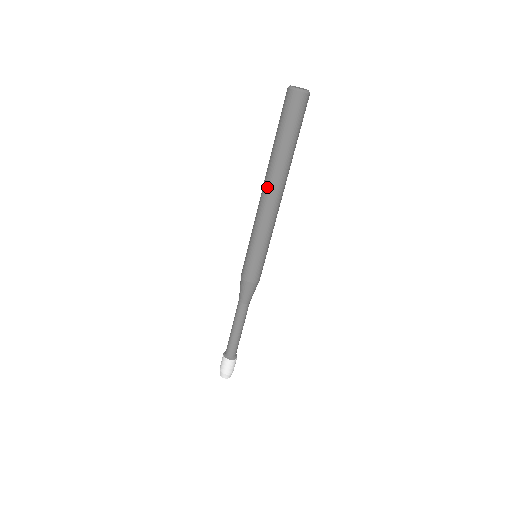
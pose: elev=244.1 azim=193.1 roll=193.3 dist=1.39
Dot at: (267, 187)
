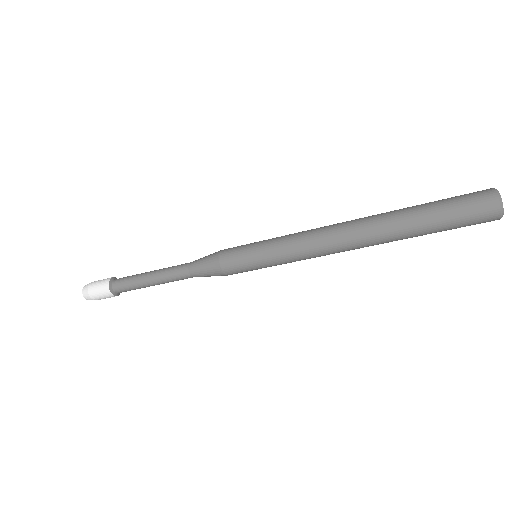
Dot at: (354, 232)
